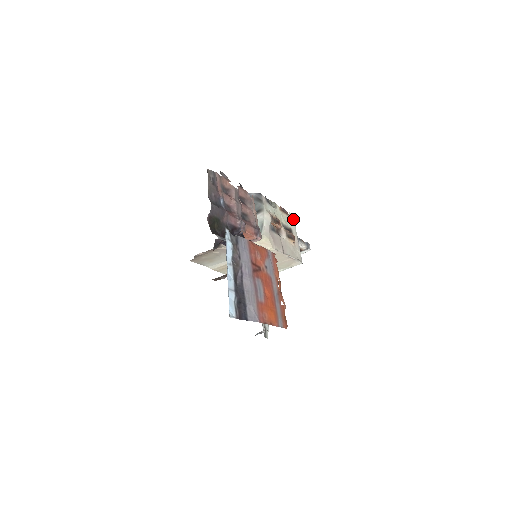
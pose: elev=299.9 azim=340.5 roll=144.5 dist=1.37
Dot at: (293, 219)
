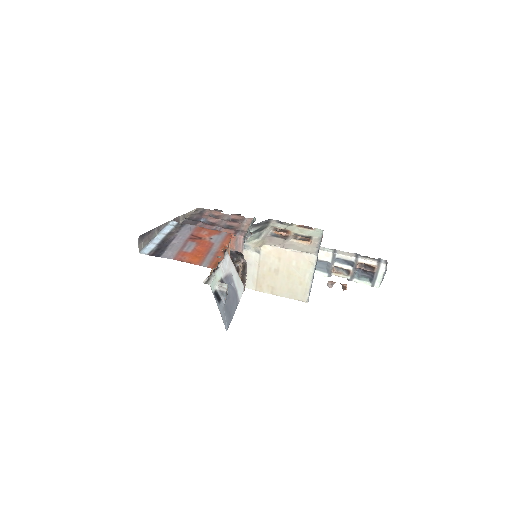
Dot at: (320, 232)
